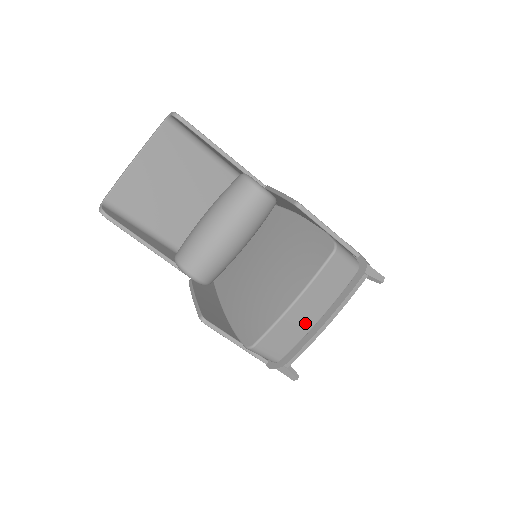
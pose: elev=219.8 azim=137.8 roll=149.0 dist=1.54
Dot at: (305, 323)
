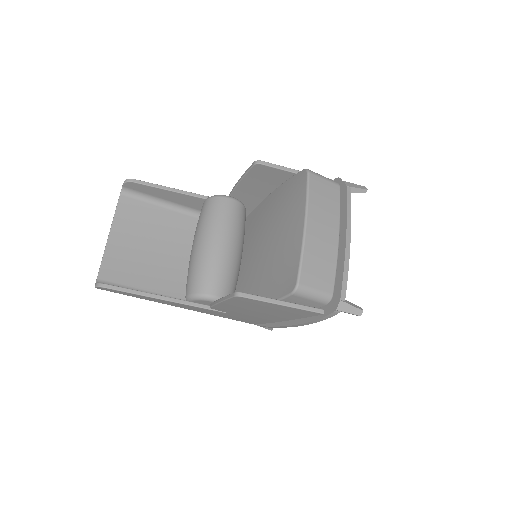
Dot at: (328, 244)
